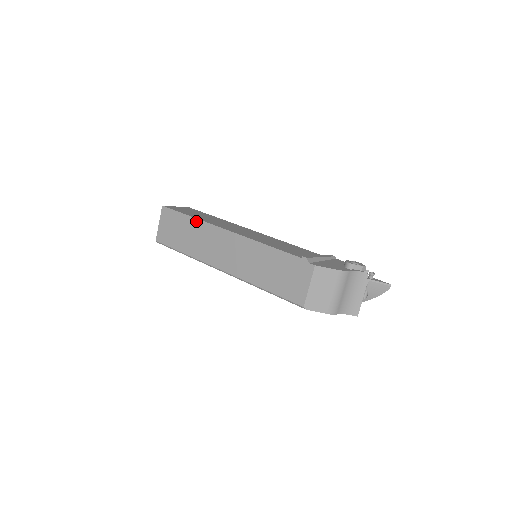
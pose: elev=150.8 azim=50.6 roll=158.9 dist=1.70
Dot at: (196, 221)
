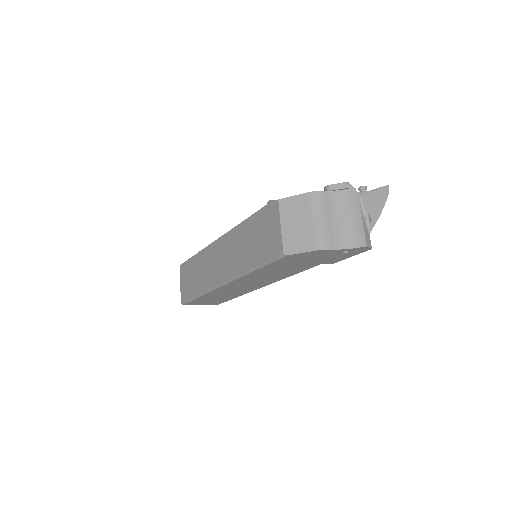
Dot at: (199, 255)
